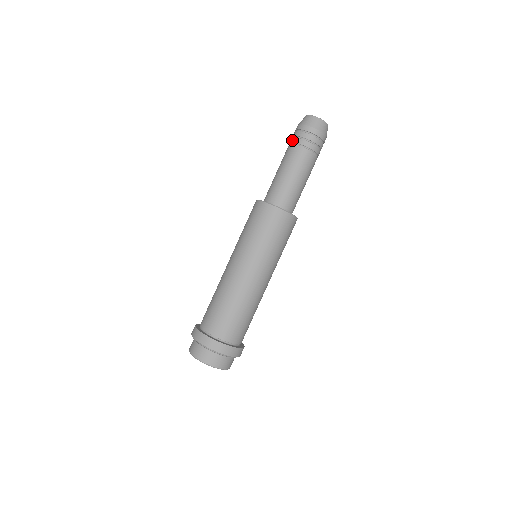
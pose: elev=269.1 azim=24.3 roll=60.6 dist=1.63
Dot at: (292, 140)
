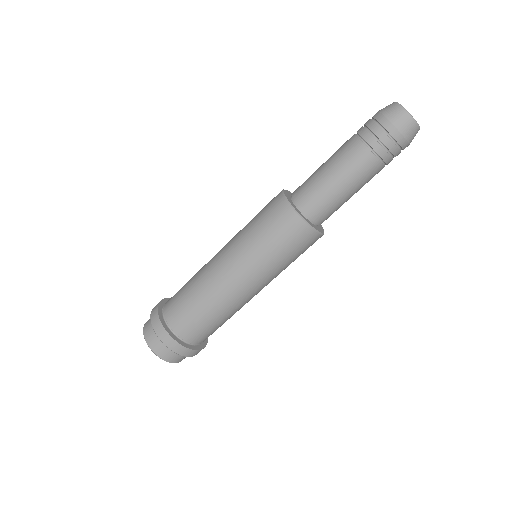
Dot at: (360, 130)
